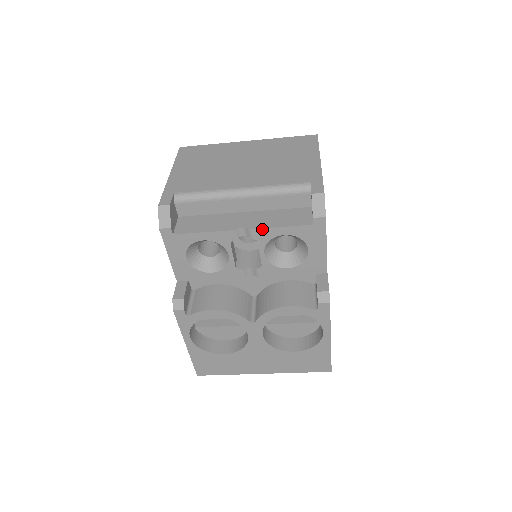
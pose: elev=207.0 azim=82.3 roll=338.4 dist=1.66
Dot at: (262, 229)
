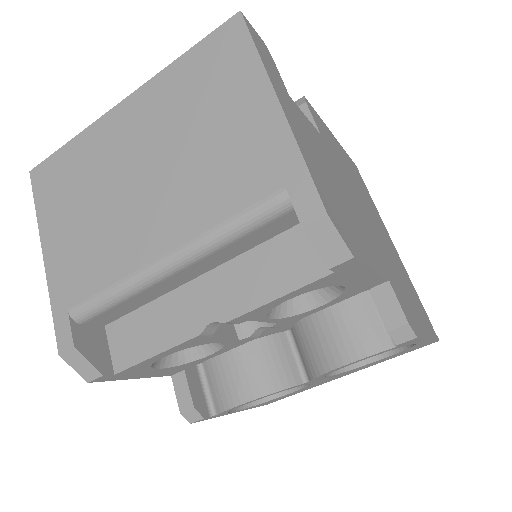
Dot at: (245, 314)
